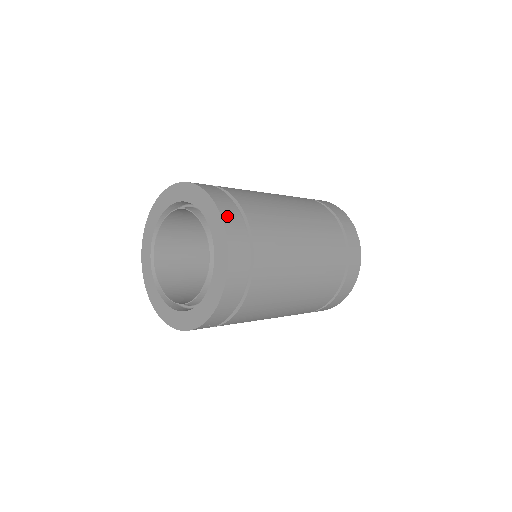
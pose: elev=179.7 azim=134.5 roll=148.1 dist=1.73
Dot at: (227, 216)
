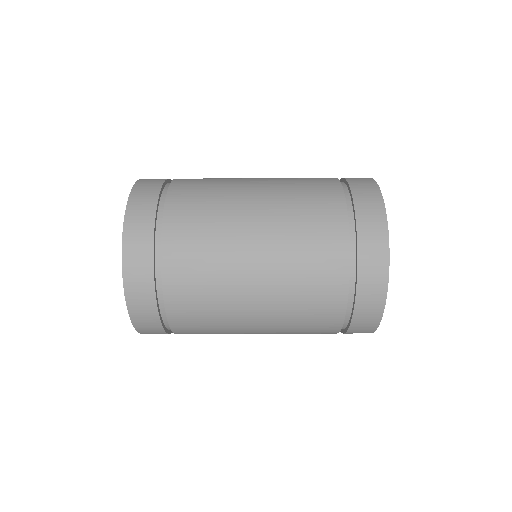
Dot at: (131, 244)
